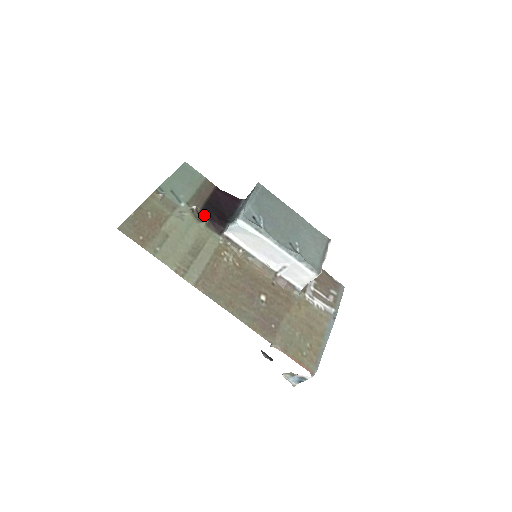
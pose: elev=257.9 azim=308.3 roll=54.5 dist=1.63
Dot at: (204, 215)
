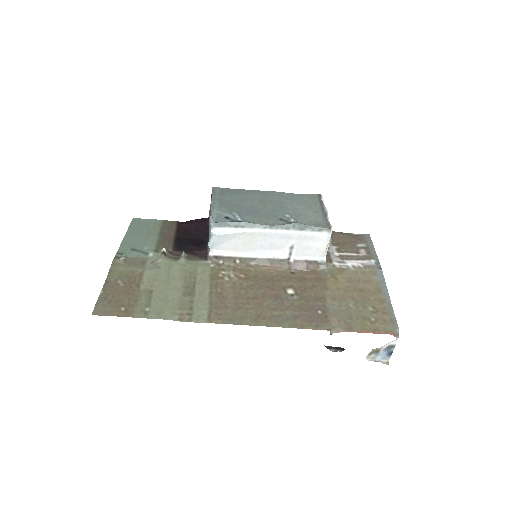
Dot at: (179, 252)
